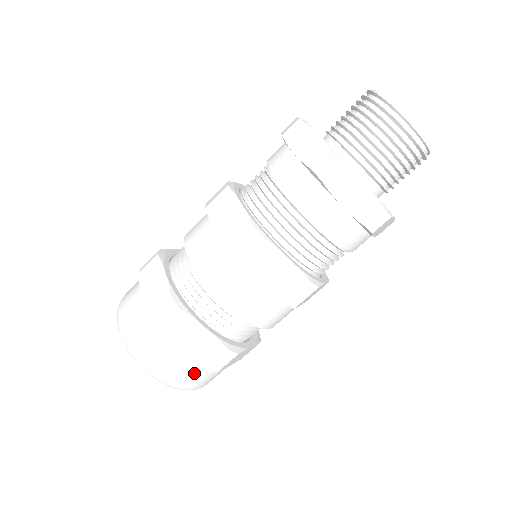
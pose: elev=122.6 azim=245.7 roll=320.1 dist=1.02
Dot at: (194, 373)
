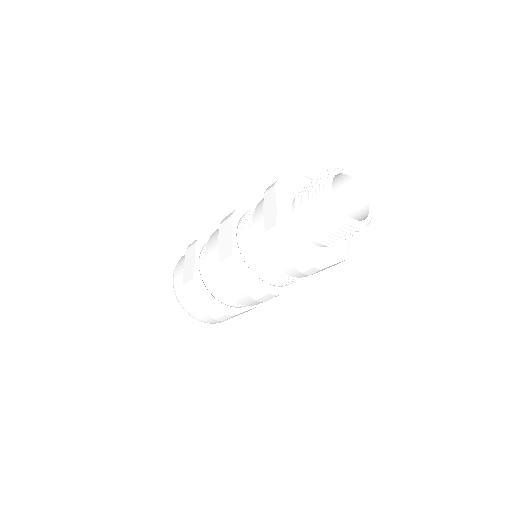
Dot at: (210, 318)
